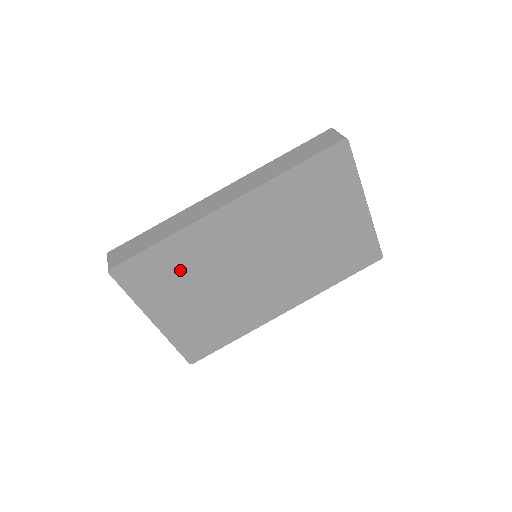
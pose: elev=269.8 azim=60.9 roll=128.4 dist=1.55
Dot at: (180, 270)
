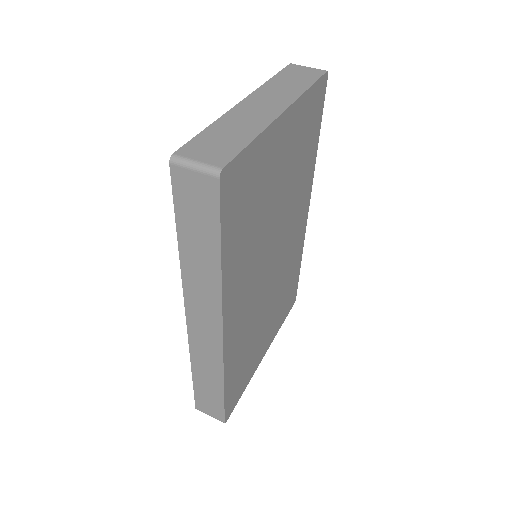
Dot at: (246, 353)
